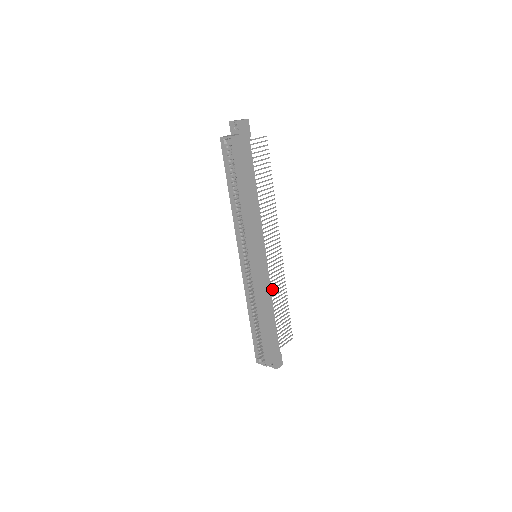
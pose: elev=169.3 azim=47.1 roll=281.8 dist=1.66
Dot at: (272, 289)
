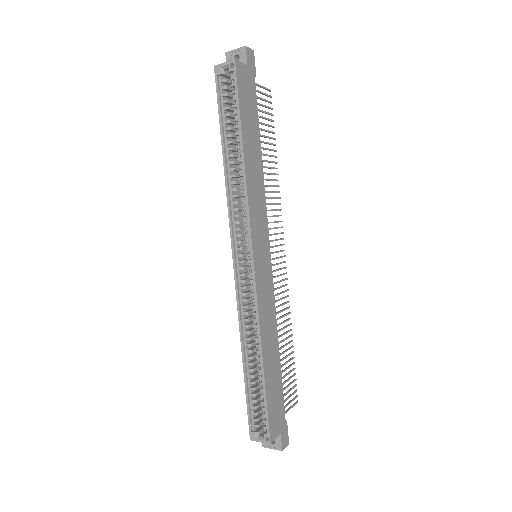
Dot at: occluded
